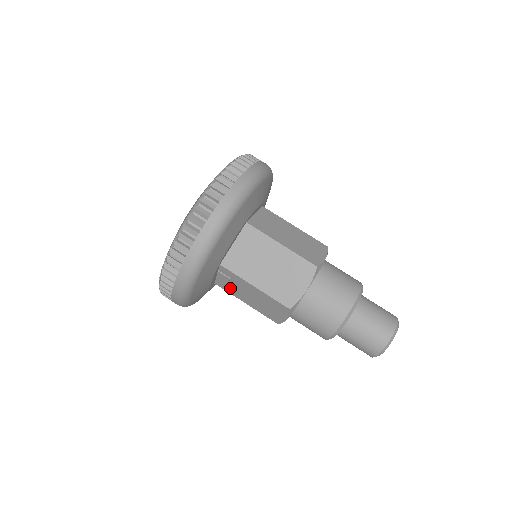
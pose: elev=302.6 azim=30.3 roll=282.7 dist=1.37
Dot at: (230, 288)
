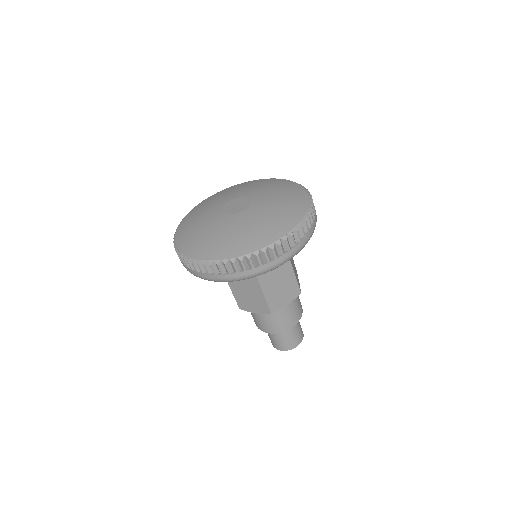
Dot at: occluded
